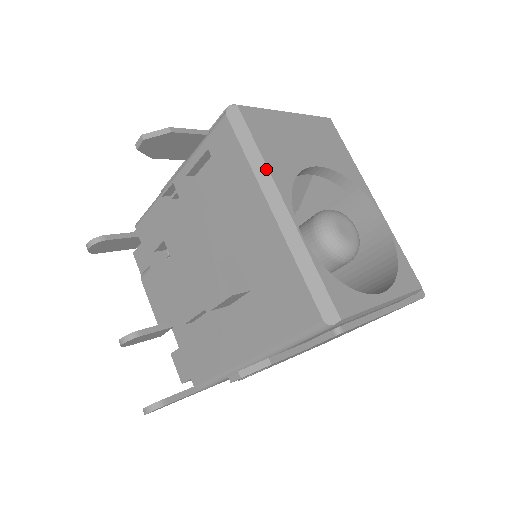
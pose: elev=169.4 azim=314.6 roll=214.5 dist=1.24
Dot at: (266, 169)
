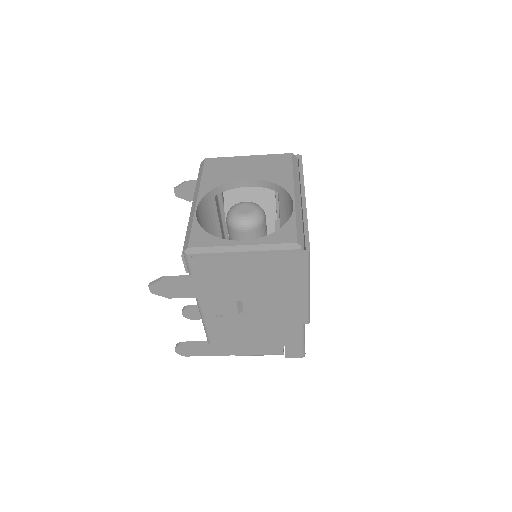
Dot at: (199, 184)
